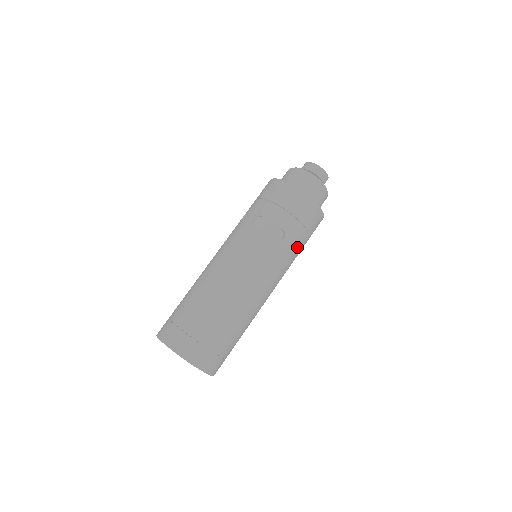
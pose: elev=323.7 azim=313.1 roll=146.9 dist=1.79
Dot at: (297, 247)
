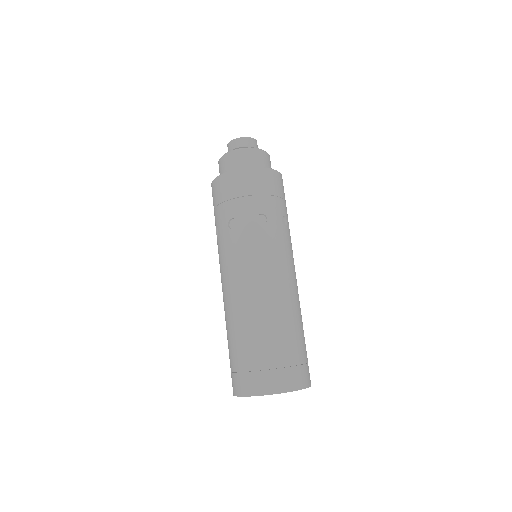
Dot at: occluded
